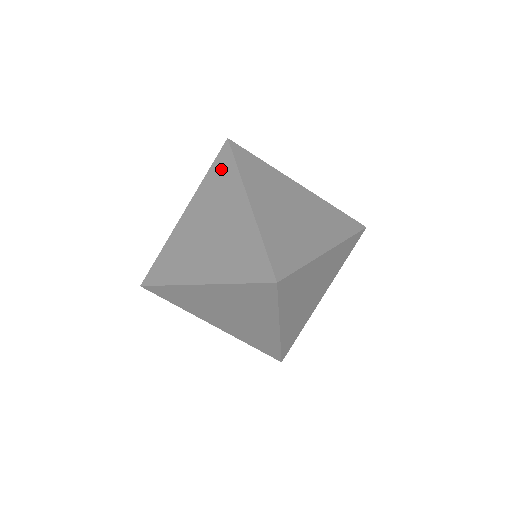
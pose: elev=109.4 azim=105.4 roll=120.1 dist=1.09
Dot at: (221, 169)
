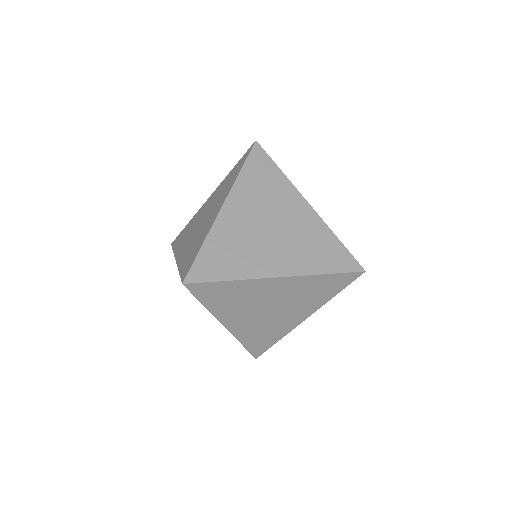
Dot at: (237, 168)
